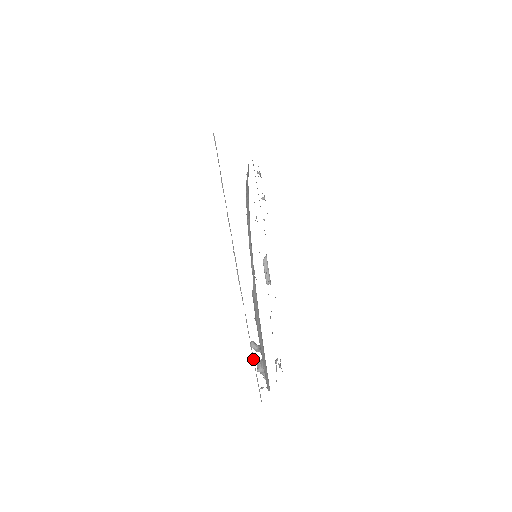
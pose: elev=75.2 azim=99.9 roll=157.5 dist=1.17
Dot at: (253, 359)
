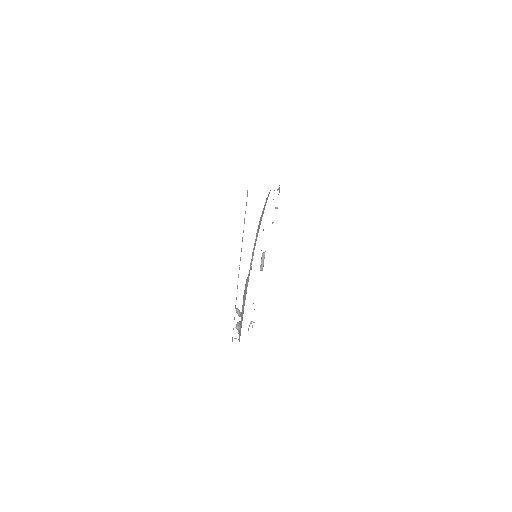
Dot at: occluded
